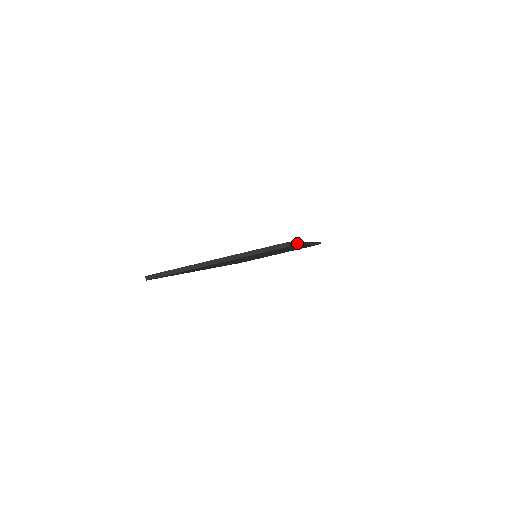
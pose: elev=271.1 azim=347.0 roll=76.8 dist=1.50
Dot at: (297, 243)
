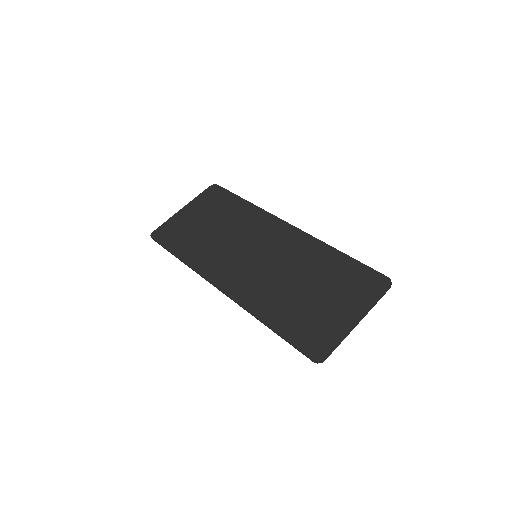
Dot at: (356, 260)
